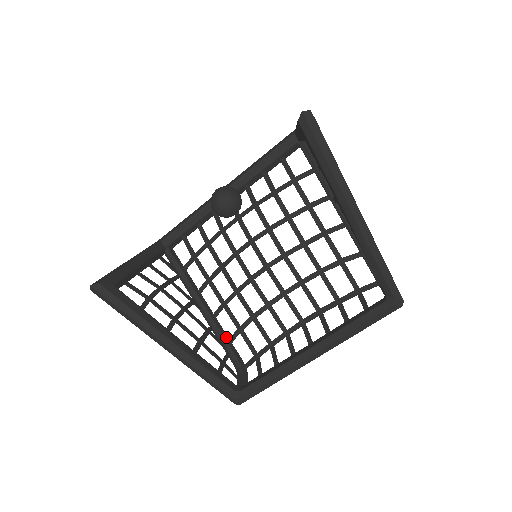
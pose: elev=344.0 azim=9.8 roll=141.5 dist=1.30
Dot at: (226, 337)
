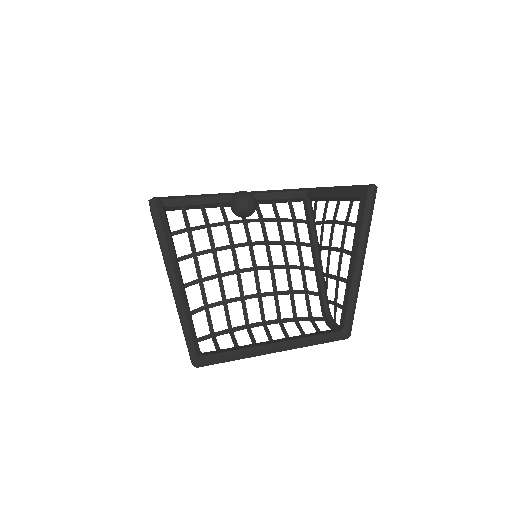
Dot at: occluded
